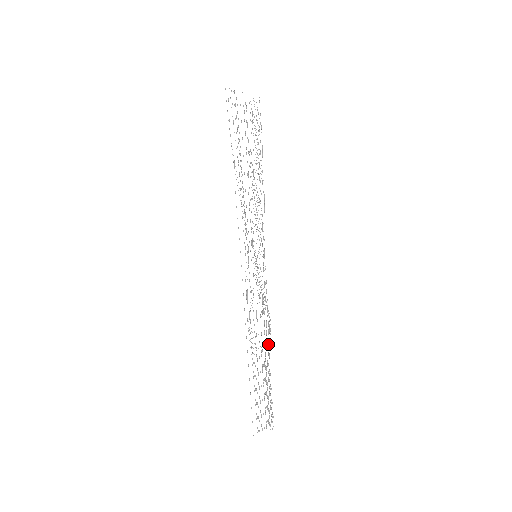
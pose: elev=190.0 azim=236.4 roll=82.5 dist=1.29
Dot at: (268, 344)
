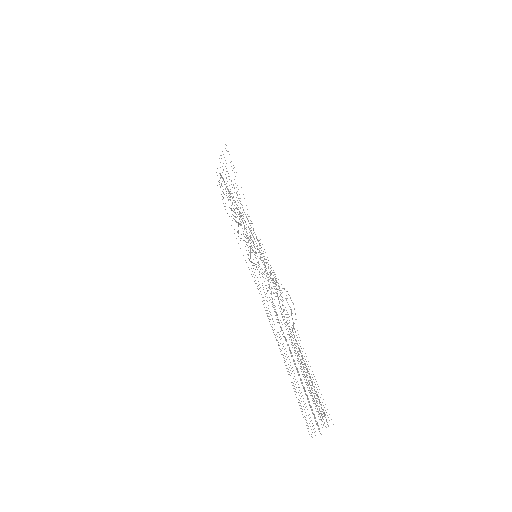
Dot at: occluded
